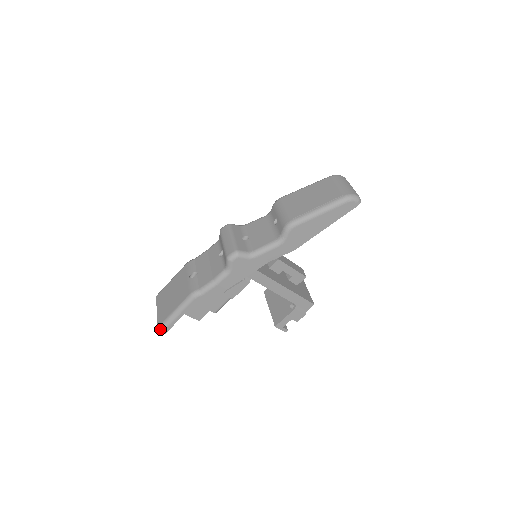
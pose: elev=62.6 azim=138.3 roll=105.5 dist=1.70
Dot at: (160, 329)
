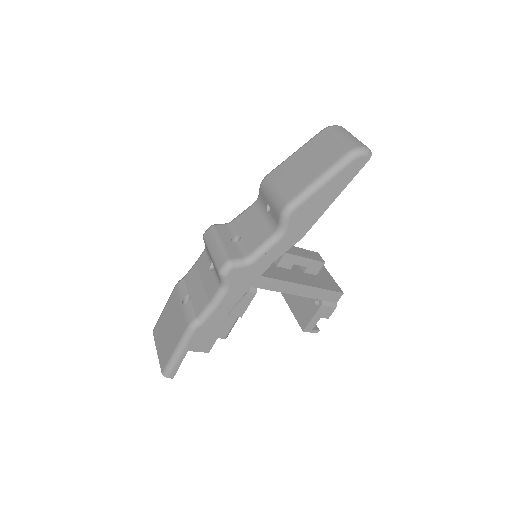
Dot at: (165, 375)
